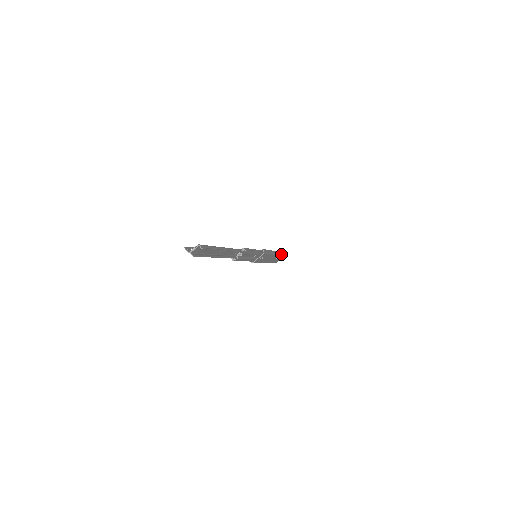
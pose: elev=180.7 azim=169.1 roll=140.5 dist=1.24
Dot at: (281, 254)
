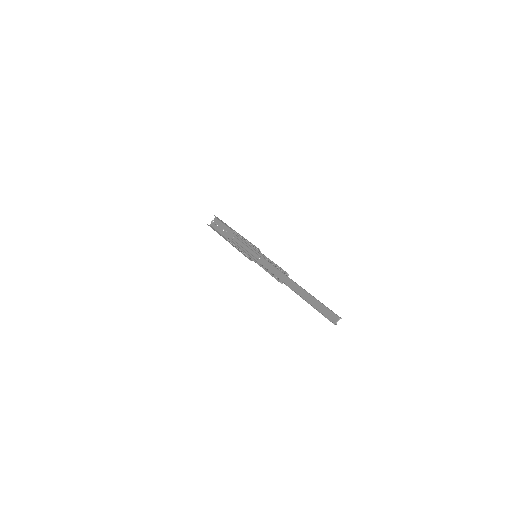
Dot at: (224, 224)
